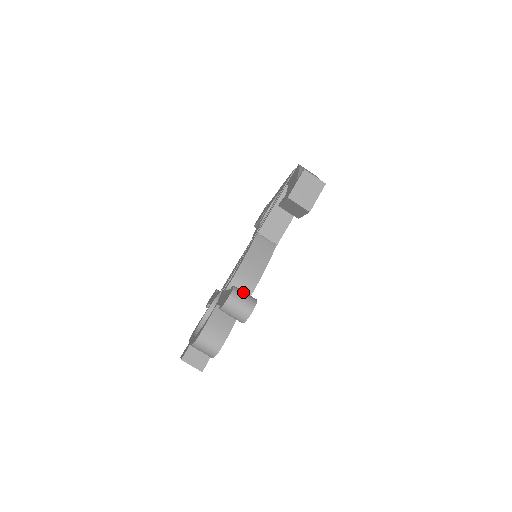
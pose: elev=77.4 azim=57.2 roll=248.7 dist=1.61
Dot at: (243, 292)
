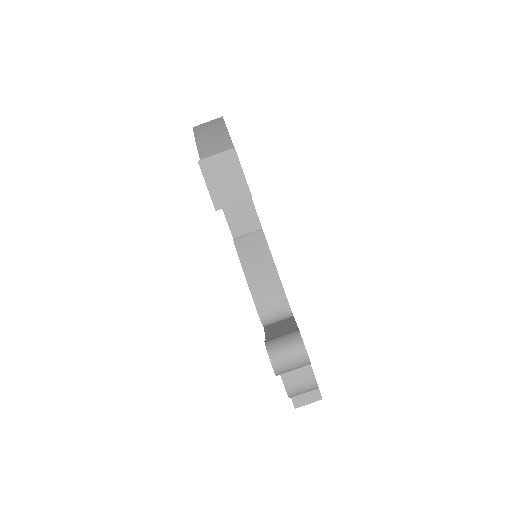
Dot at: (279, 341)
